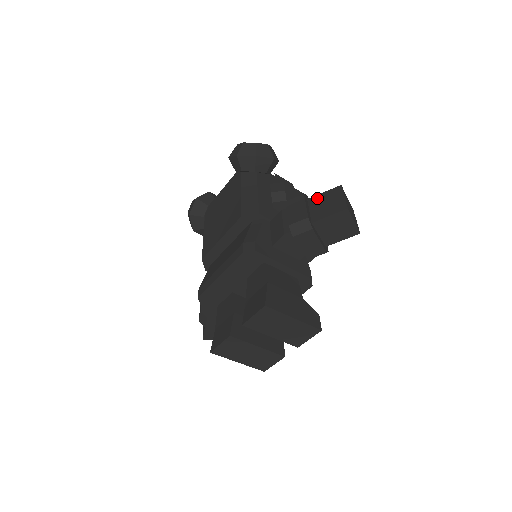
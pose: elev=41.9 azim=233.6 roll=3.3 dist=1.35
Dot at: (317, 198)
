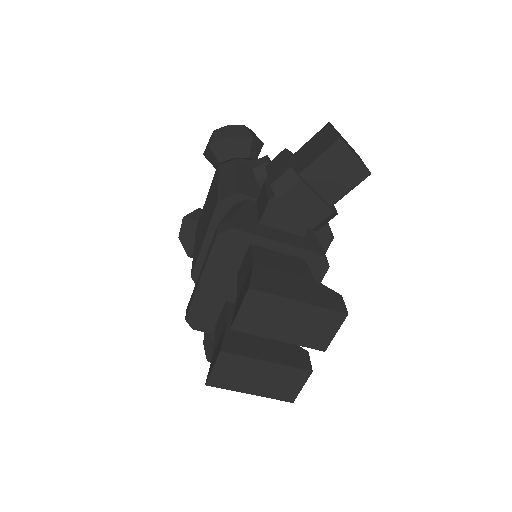
Dot at: (303, 148)
